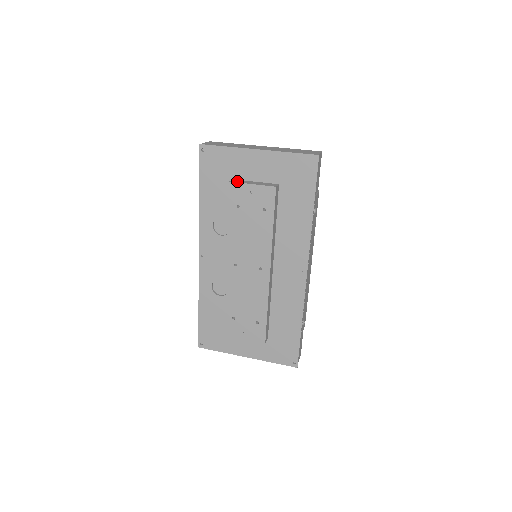
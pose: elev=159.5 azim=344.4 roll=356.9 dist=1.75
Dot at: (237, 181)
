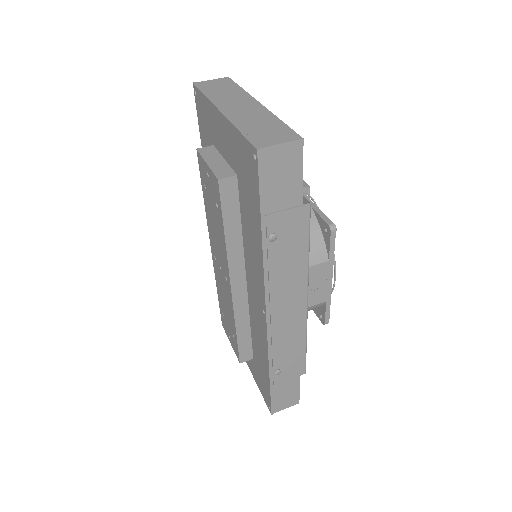
Dot at: (205, 151)
